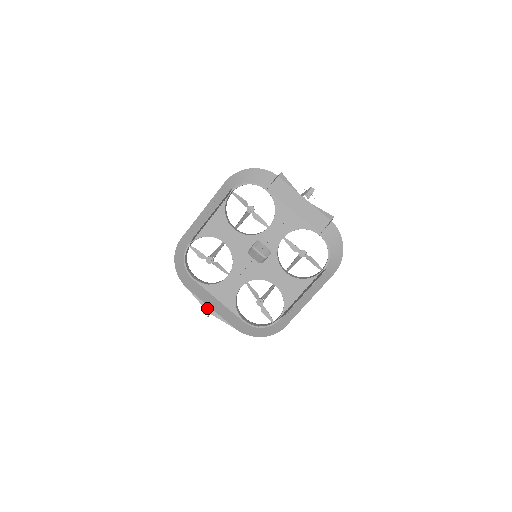
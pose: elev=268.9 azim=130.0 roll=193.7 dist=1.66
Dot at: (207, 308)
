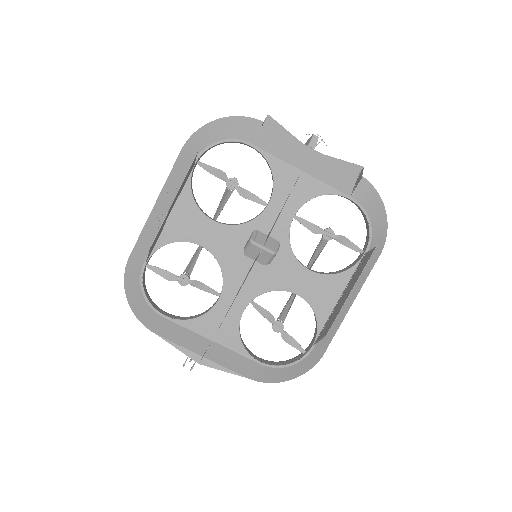
Dot at: (195, 357)
